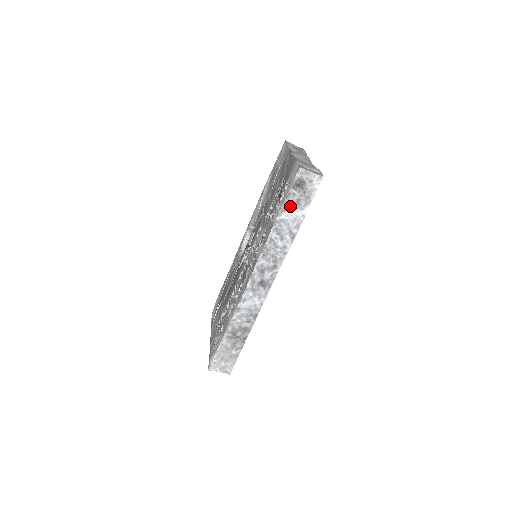
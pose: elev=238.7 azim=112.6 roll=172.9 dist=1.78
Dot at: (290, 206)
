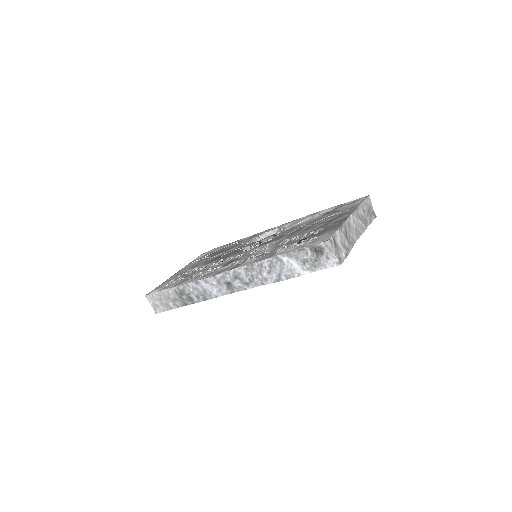
Dot at: (296, 258)
